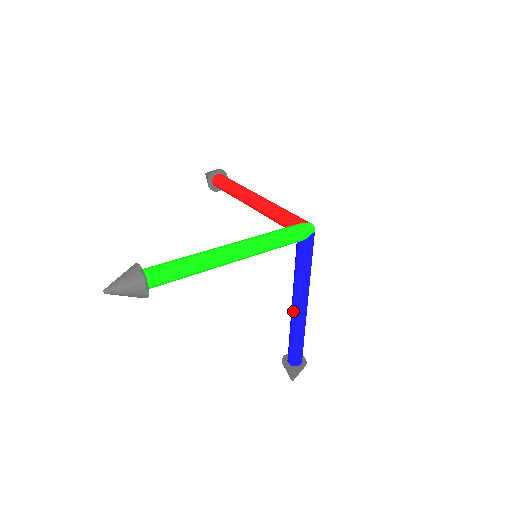
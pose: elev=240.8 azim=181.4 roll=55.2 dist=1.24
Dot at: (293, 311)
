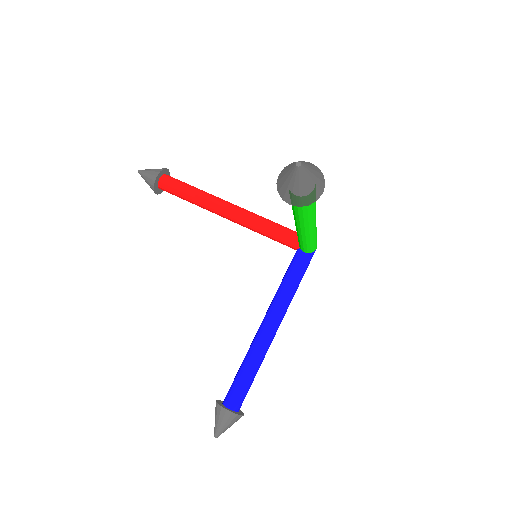
Dot at: (265, 333)
